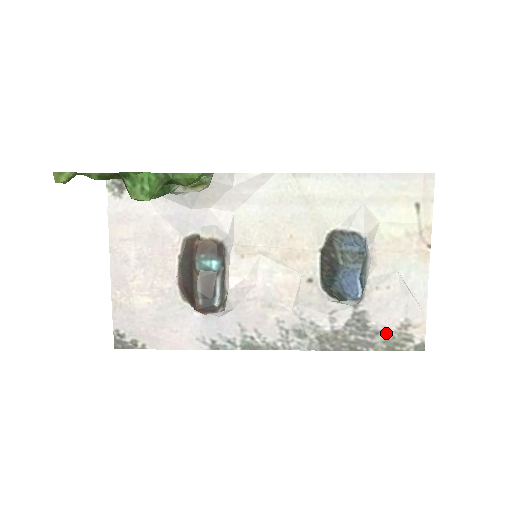
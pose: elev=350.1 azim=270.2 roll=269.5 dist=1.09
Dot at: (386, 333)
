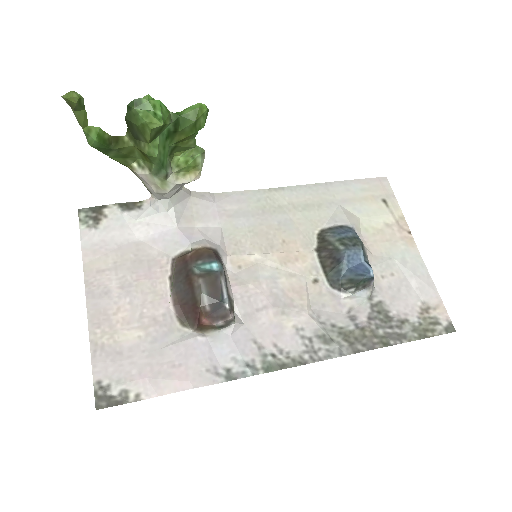
Dot at: (411, 320)
